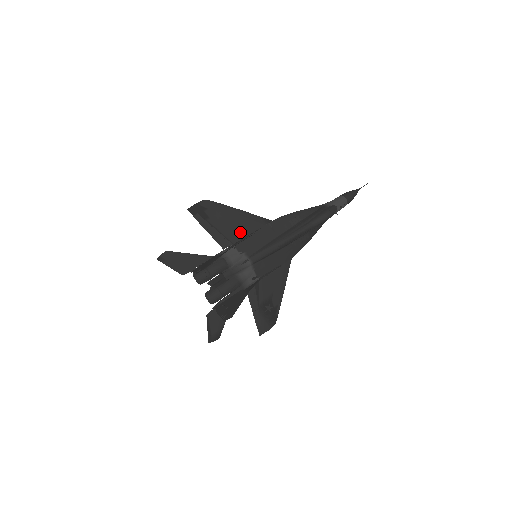
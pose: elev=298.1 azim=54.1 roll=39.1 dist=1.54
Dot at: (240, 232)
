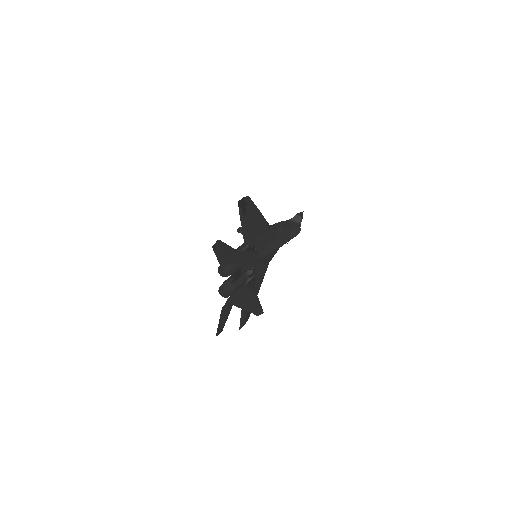
Dot at: (256, 232)
